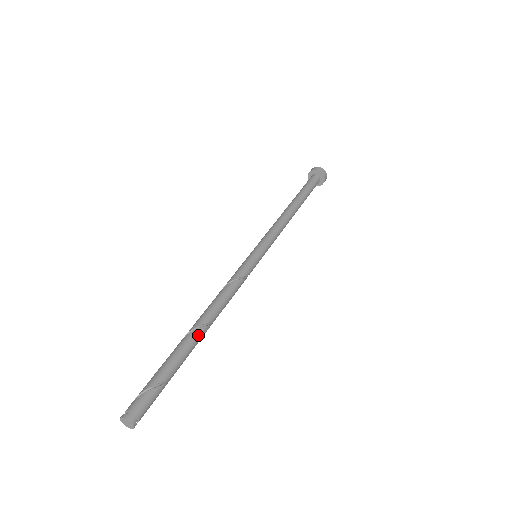
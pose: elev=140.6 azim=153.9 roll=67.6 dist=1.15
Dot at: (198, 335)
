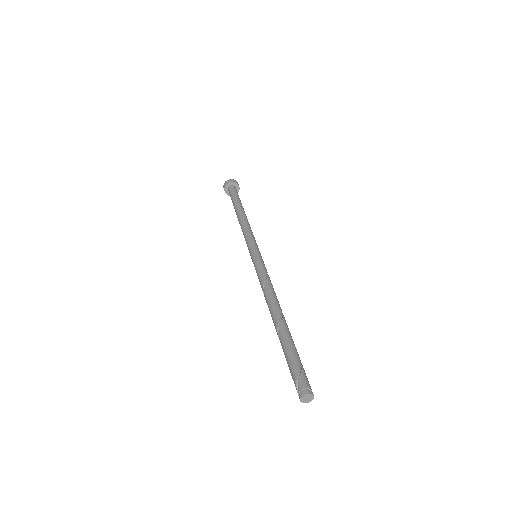
Dot at: occluded
